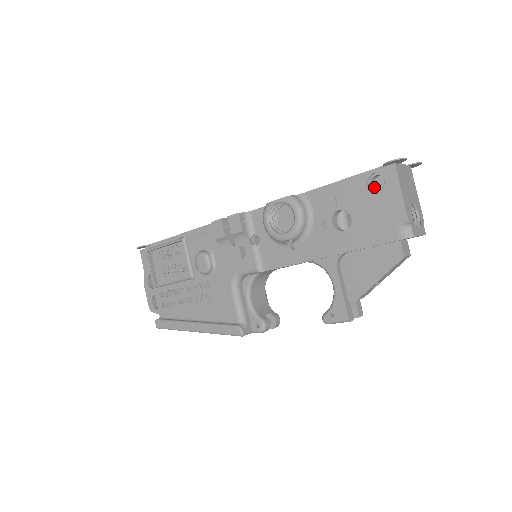
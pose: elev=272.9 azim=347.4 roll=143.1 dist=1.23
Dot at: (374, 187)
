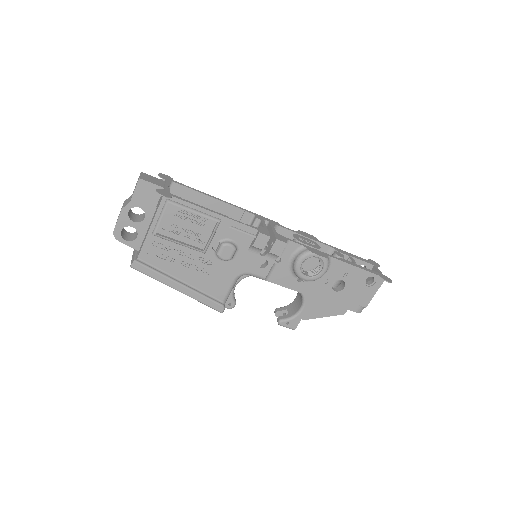
Dot at: occluded
